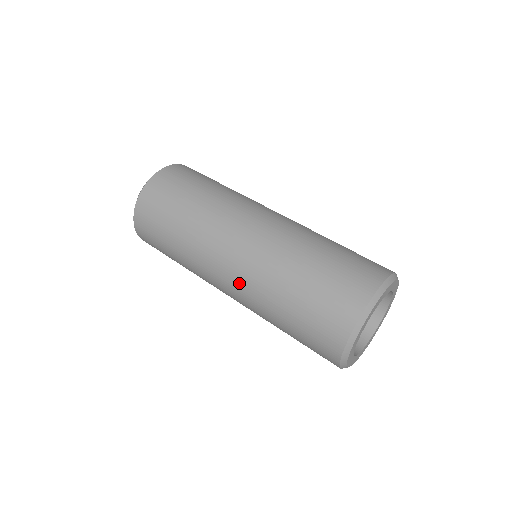
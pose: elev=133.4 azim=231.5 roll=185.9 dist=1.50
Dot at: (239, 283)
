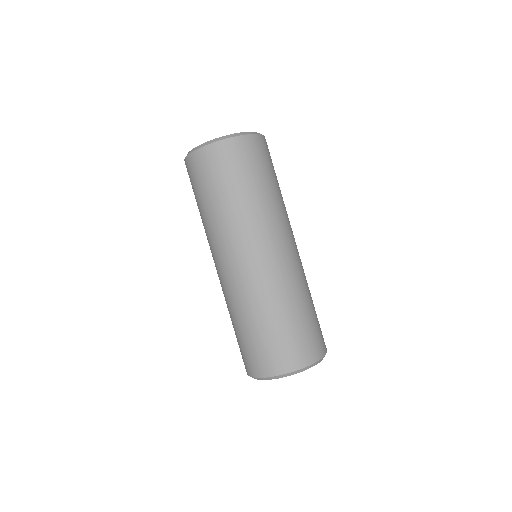
Dot at: (234, 280)
